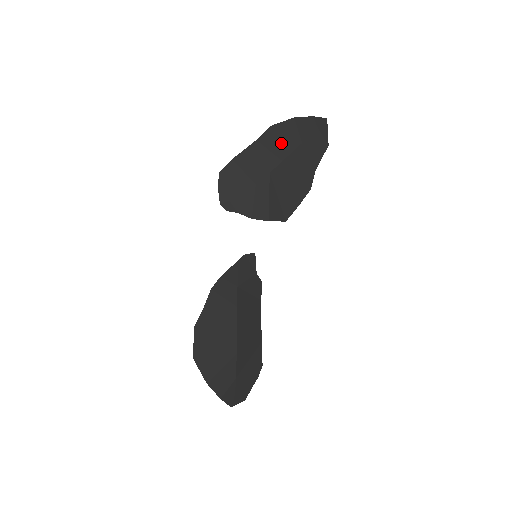
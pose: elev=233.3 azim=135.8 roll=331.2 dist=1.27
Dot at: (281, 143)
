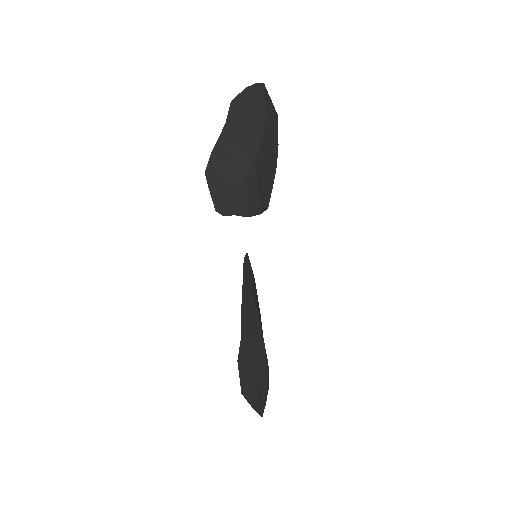
Dot at: (250, 121)
